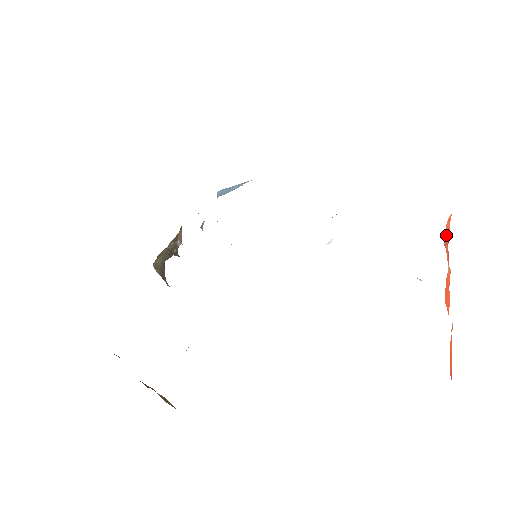
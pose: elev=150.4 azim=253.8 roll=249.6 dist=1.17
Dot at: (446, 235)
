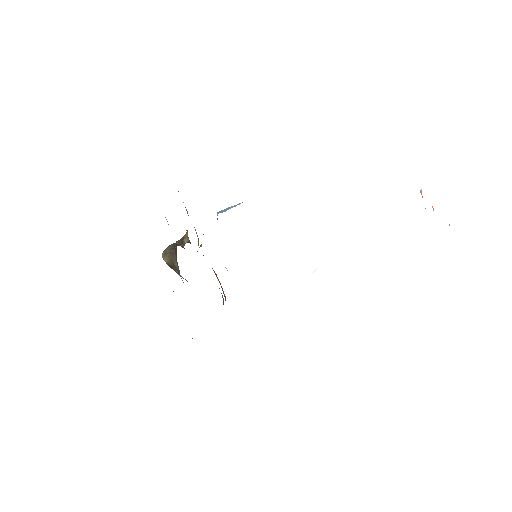
Dot at: occluded
